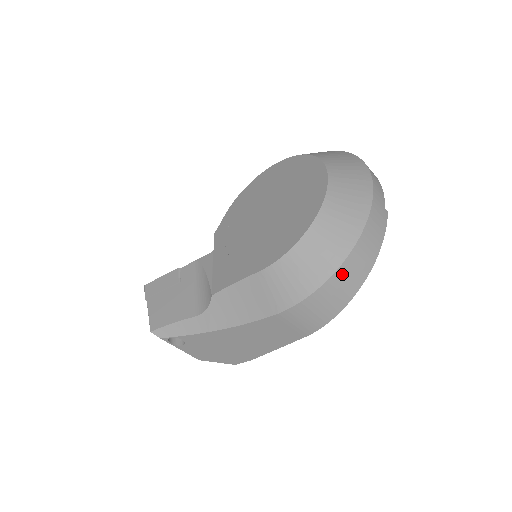
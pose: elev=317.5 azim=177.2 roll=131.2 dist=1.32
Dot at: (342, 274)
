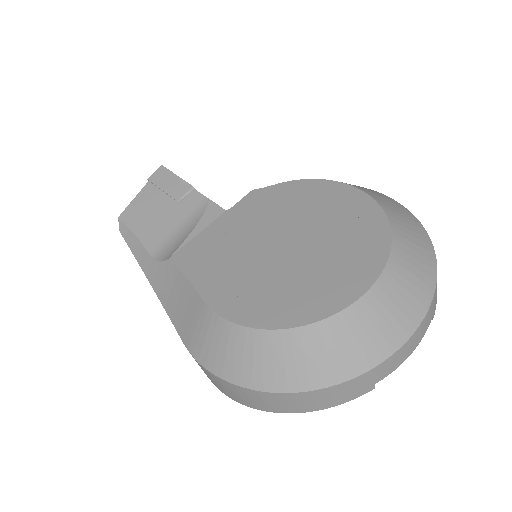
Dot at: (254, 394)
